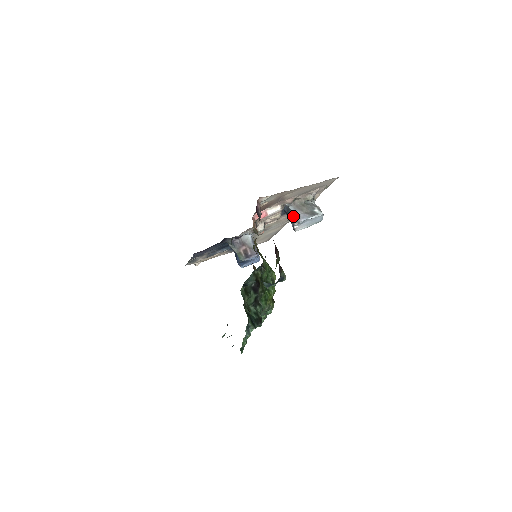
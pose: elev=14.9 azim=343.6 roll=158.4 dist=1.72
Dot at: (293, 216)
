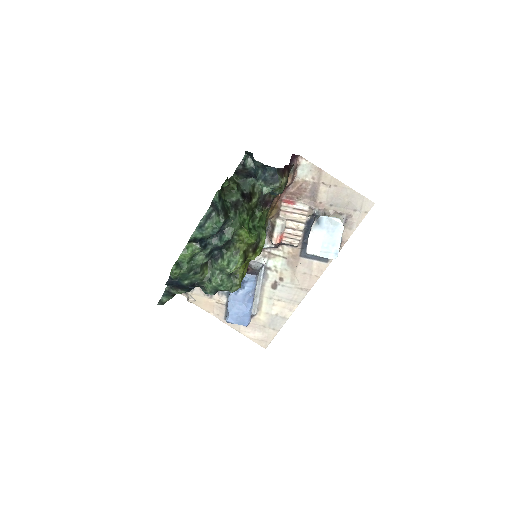
Dot at: (315, 218)
